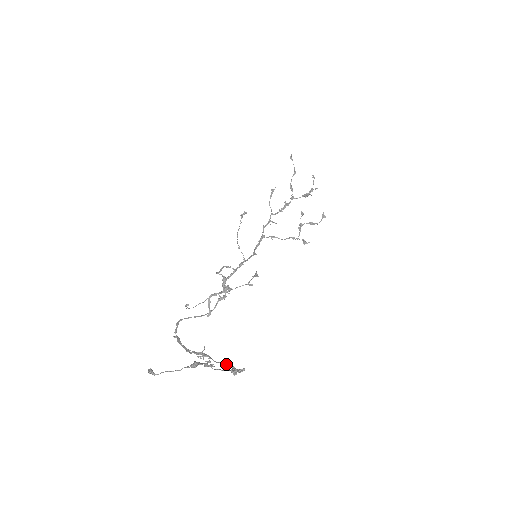
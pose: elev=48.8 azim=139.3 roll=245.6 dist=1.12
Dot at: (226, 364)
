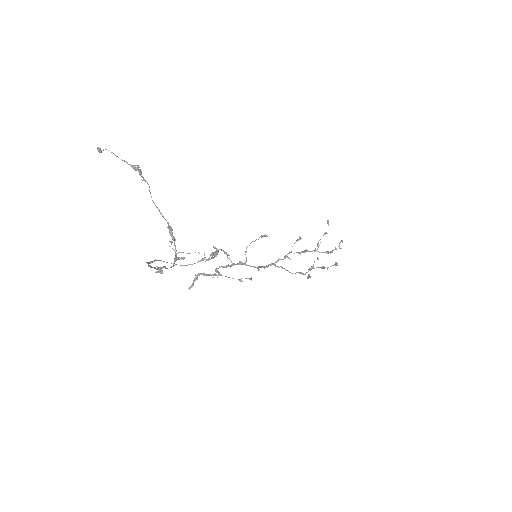
Dot at: (173, 264)
